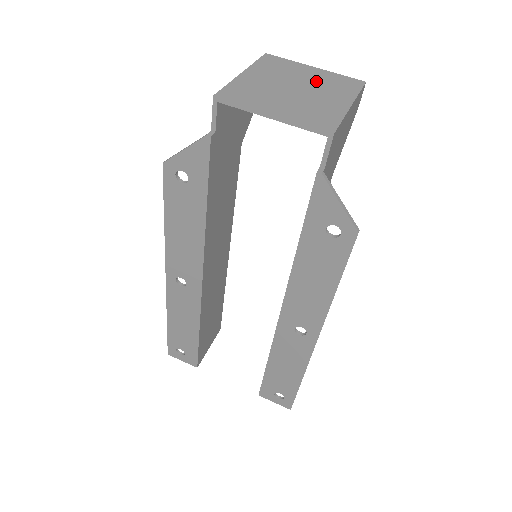
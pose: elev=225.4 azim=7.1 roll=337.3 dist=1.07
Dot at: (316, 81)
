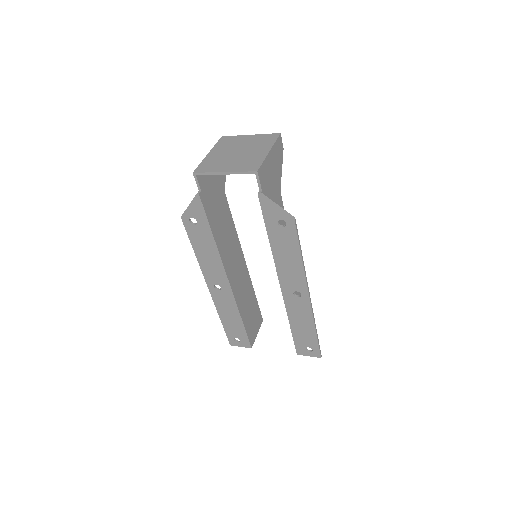
Dot at: (250, 144)
